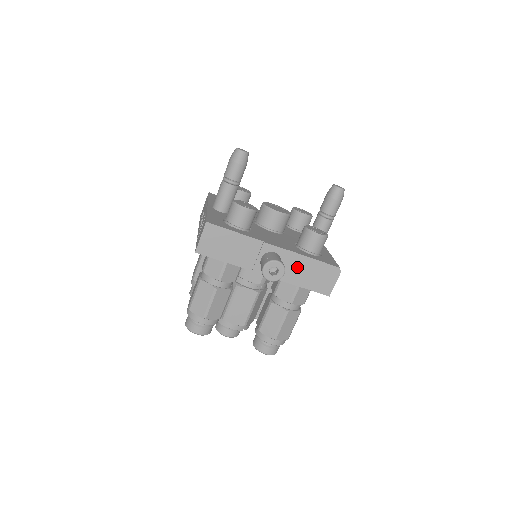
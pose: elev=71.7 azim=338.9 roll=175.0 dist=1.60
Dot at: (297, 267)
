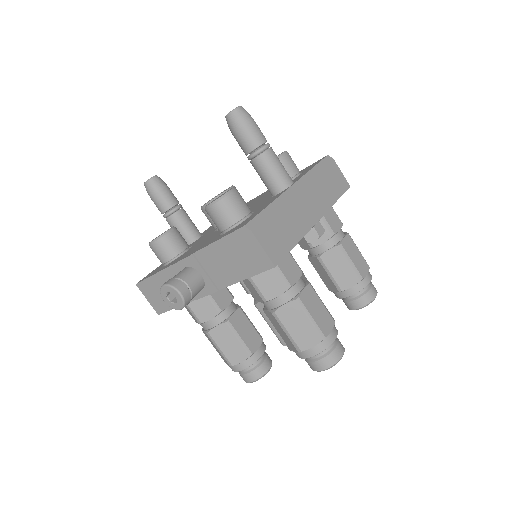
Dot at: (216, 263)
